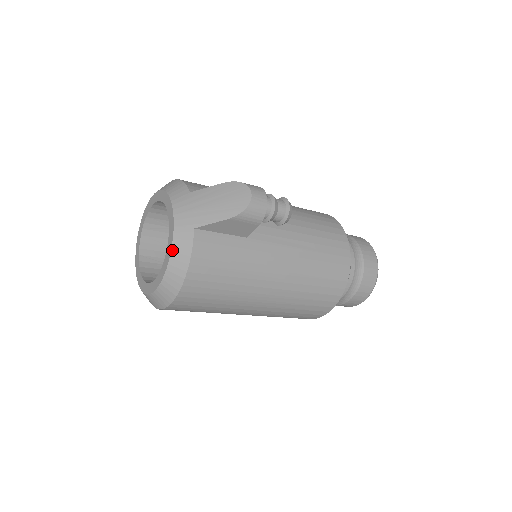
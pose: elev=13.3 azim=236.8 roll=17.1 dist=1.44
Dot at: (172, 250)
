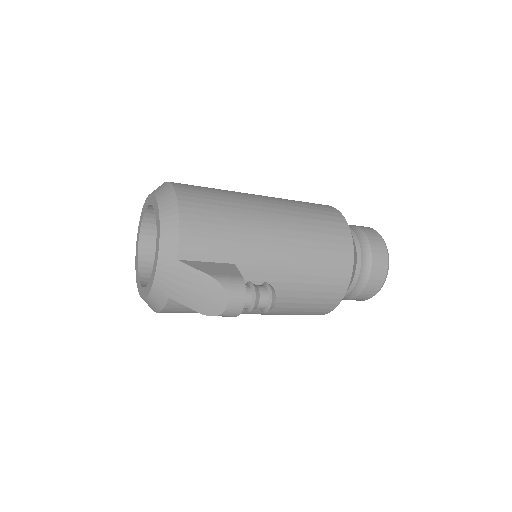
Dot at: (148, 296)
